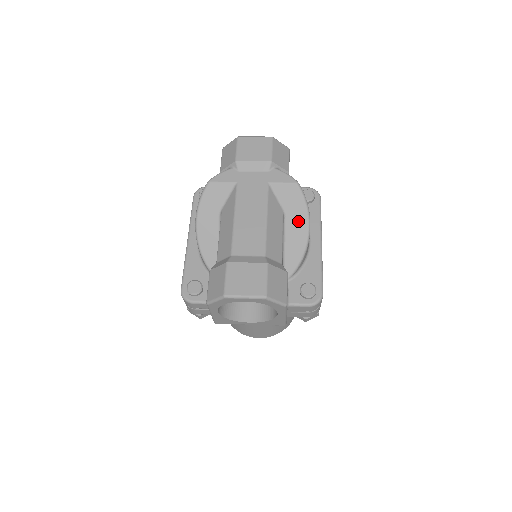
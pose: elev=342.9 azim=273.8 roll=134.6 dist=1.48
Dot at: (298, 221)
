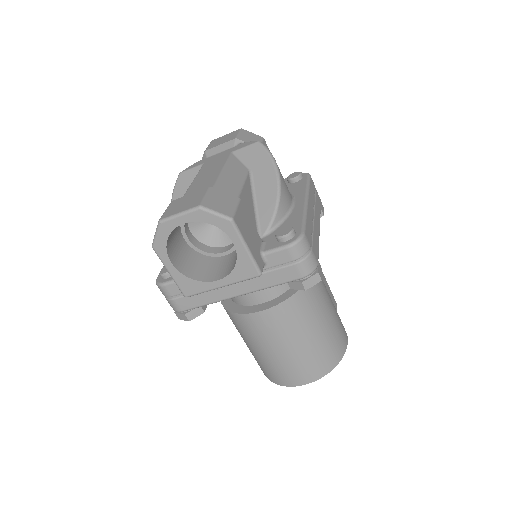
Dot at: (265, 173)
